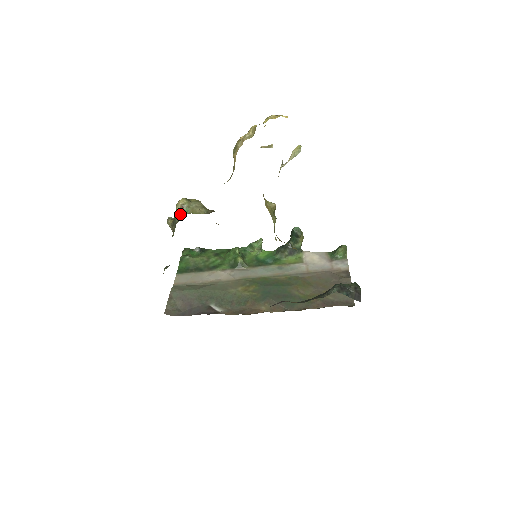
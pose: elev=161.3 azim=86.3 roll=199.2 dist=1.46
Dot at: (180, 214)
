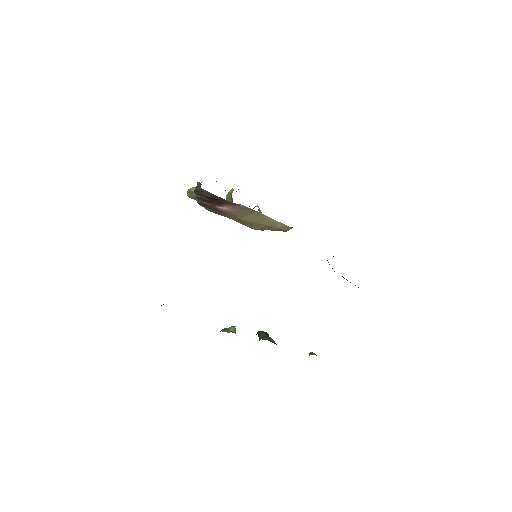
Dot at: occluded
